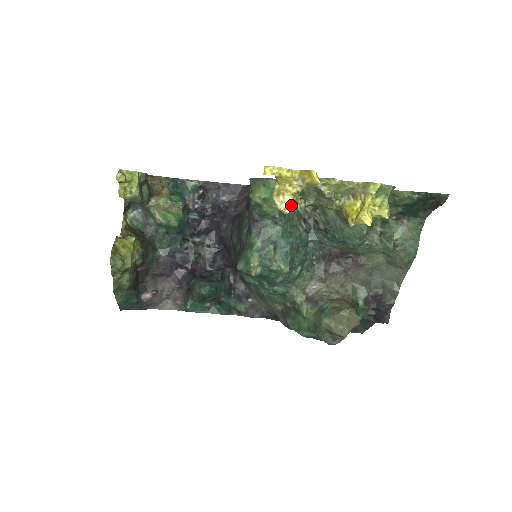
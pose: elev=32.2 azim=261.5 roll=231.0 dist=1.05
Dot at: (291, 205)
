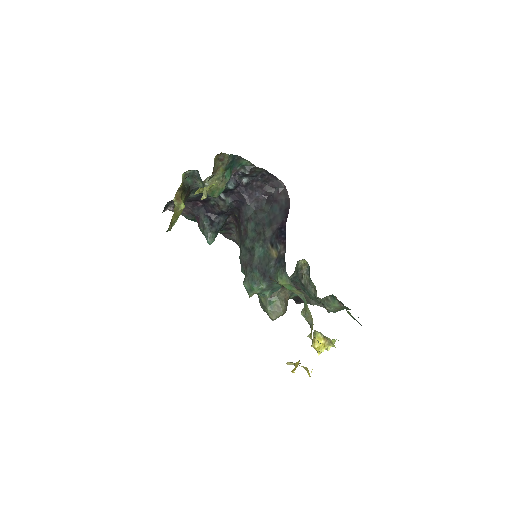
Dot at: (293, 364)
